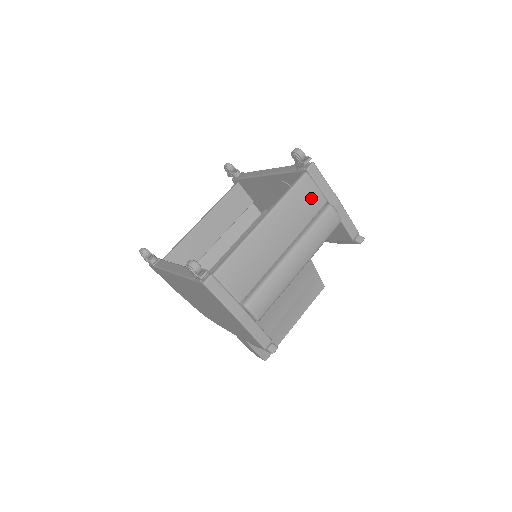
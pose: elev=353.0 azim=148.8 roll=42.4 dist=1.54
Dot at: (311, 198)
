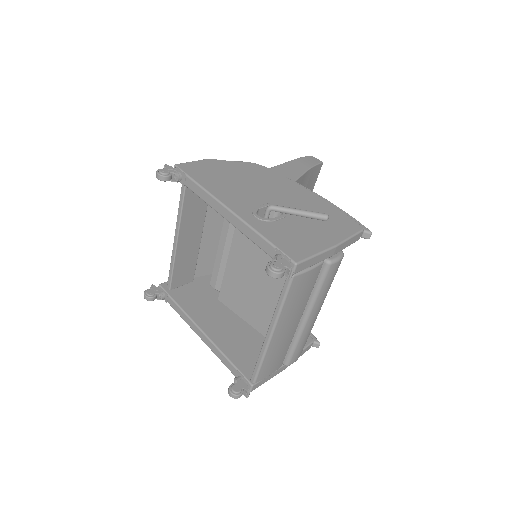
Dot at: (307, 281)
